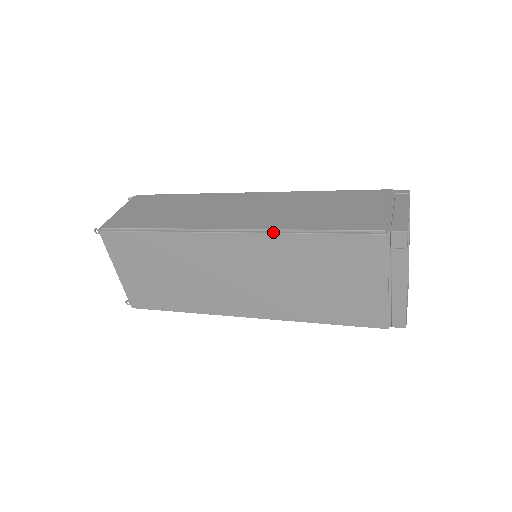
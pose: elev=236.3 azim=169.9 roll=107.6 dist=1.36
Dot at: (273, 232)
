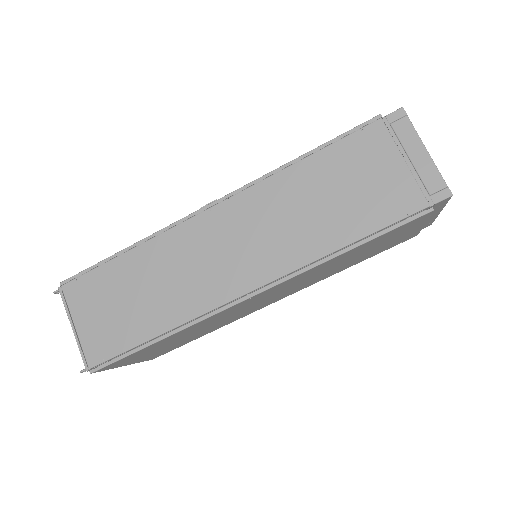
Dot at: (305, 270)
